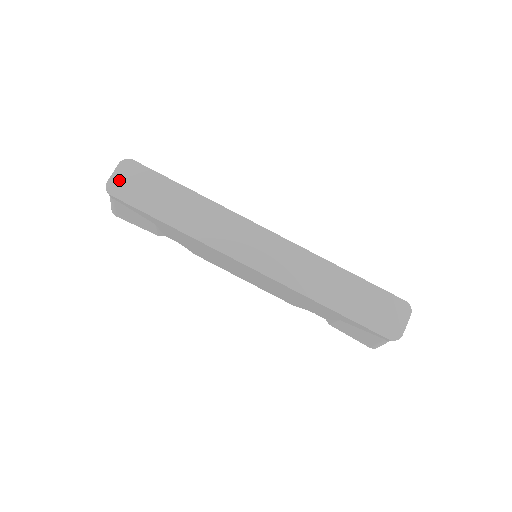
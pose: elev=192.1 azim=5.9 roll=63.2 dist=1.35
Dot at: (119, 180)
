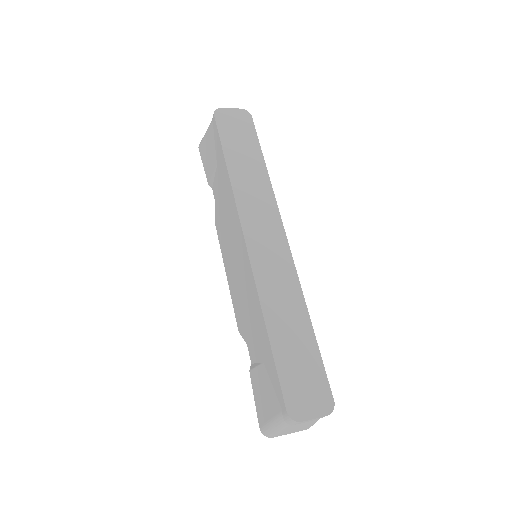
Dot at: (230, 114)
